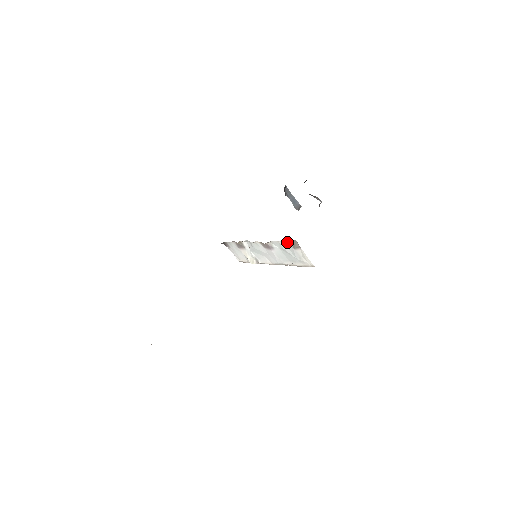
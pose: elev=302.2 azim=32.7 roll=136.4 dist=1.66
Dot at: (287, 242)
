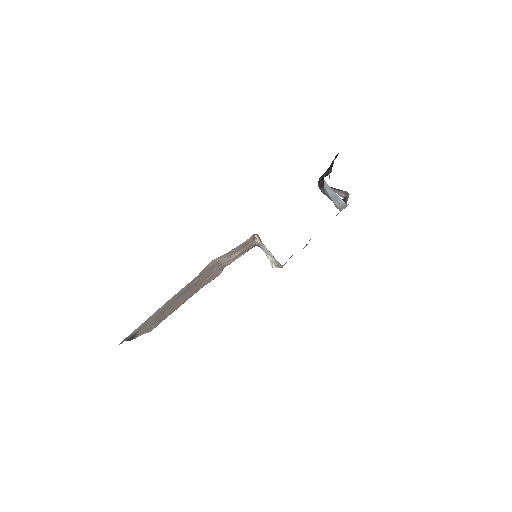
Dot at: (256, 237)
